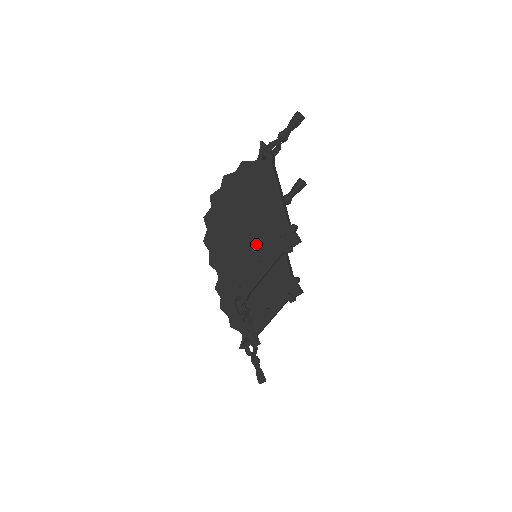
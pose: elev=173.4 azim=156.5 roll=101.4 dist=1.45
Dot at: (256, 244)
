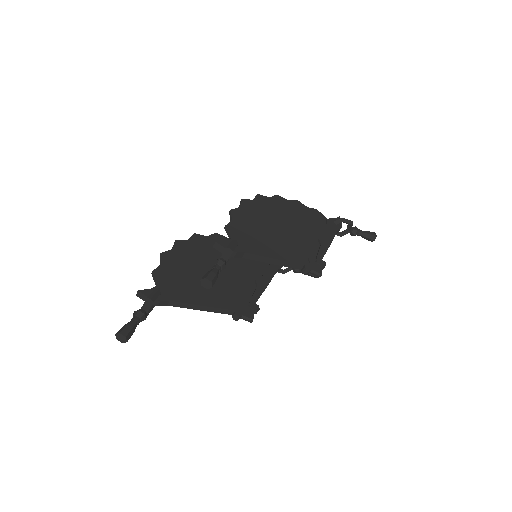
Dot at: (284, 242)
